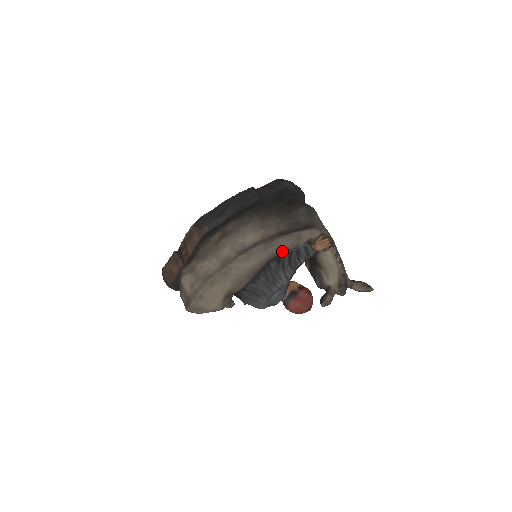
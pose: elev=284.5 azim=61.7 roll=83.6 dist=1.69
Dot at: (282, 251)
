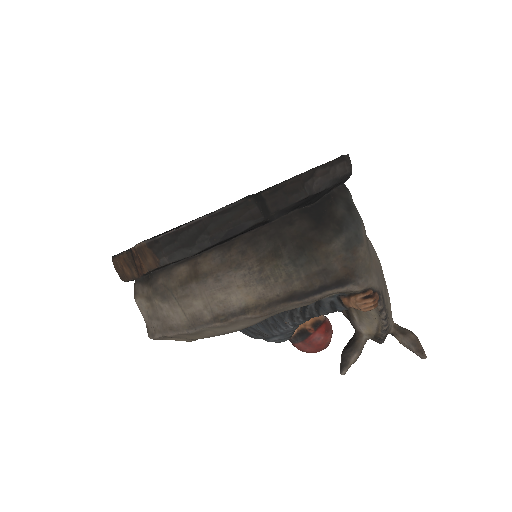
Dot at: occluded
